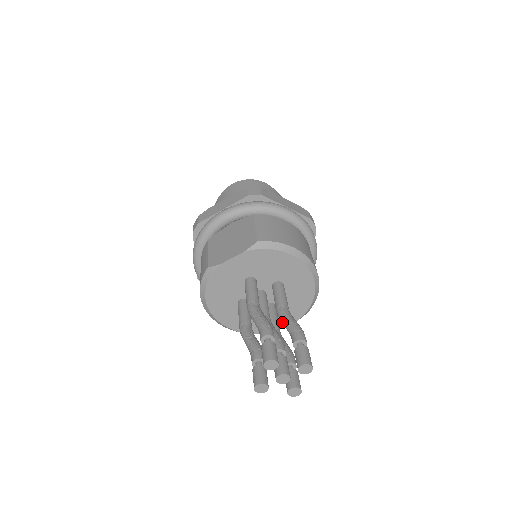
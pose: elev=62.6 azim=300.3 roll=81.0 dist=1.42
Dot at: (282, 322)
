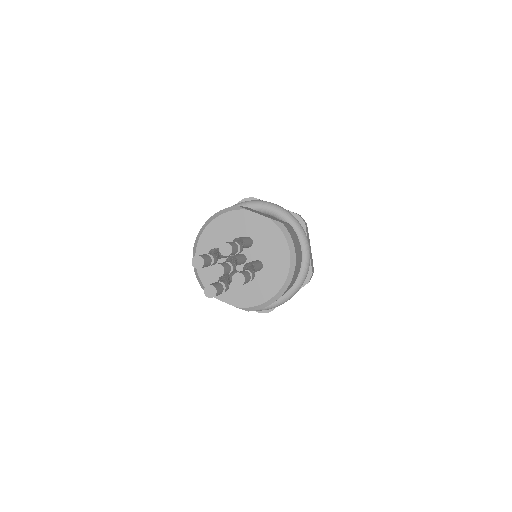
Dot at: (245, 266)
